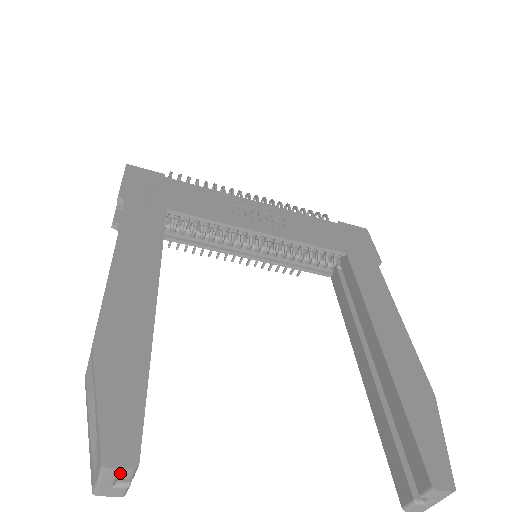
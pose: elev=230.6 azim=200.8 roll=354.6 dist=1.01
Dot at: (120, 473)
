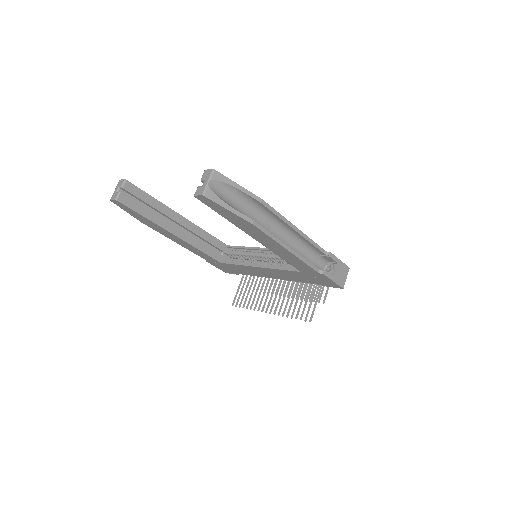
Dot at: (121, 183)
